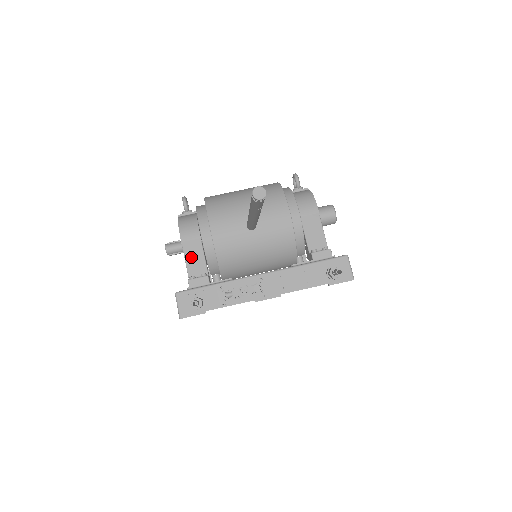
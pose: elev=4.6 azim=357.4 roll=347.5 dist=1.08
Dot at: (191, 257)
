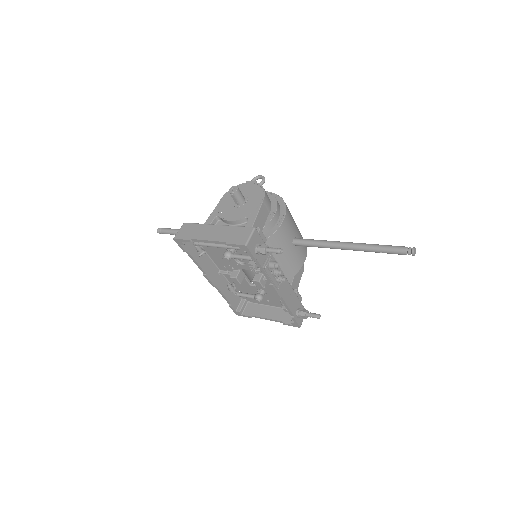
Dot at: (261, 216)
